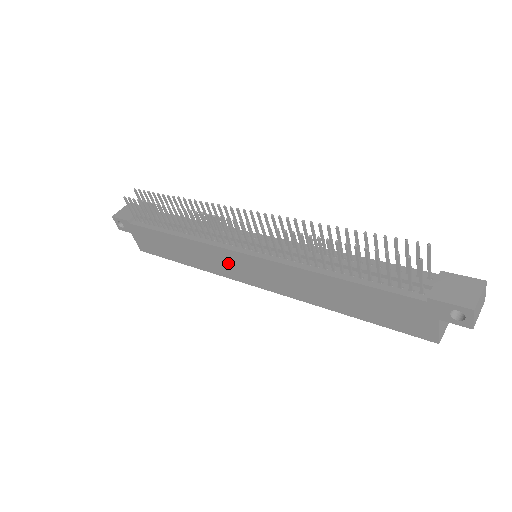
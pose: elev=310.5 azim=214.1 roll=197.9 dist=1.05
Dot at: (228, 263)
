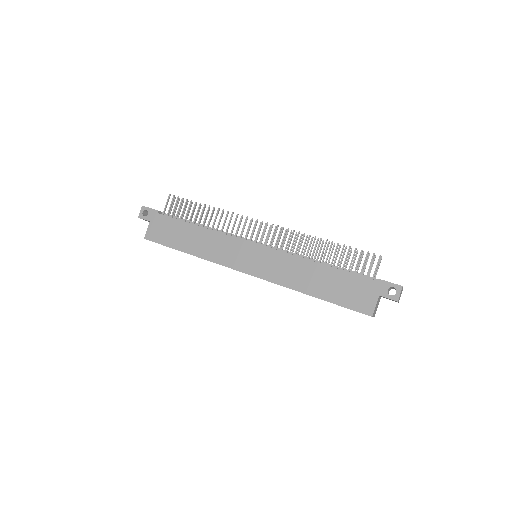
Dot at: (235, 252)
